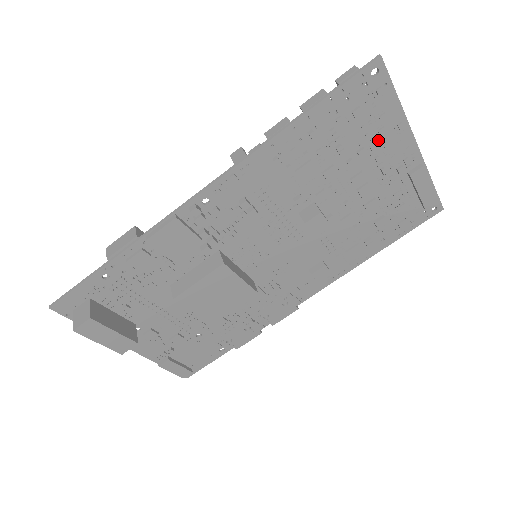
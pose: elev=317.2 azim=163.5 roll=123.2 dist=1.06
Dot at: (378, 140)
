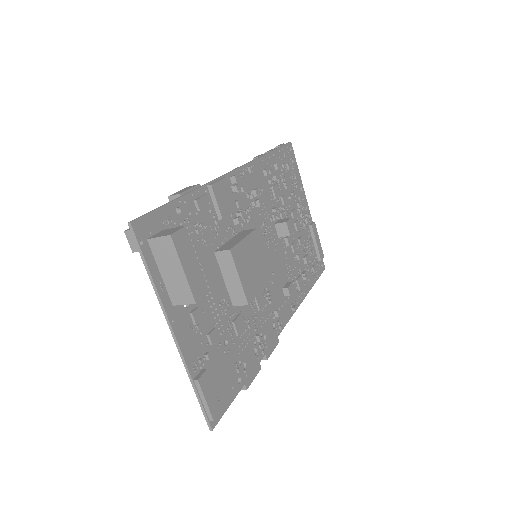
Dot at: (296, 192)
